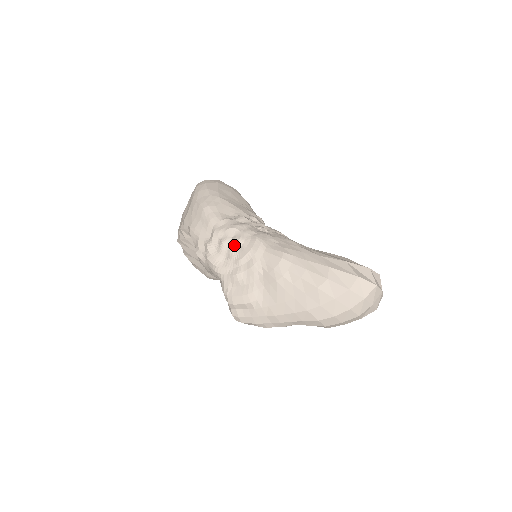
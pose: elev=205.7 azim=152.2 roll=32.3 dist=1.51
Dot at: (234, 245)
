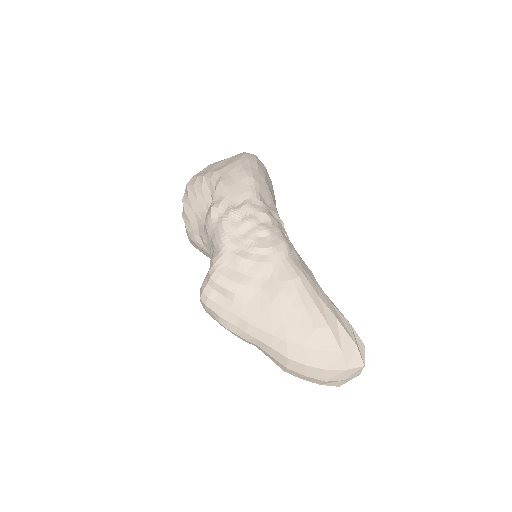
Dot at: (259, 230)
